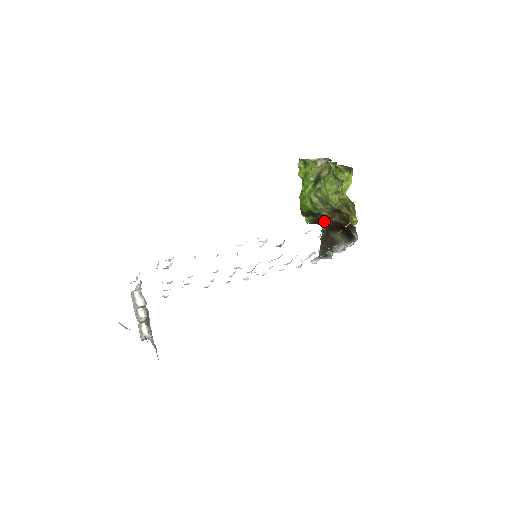
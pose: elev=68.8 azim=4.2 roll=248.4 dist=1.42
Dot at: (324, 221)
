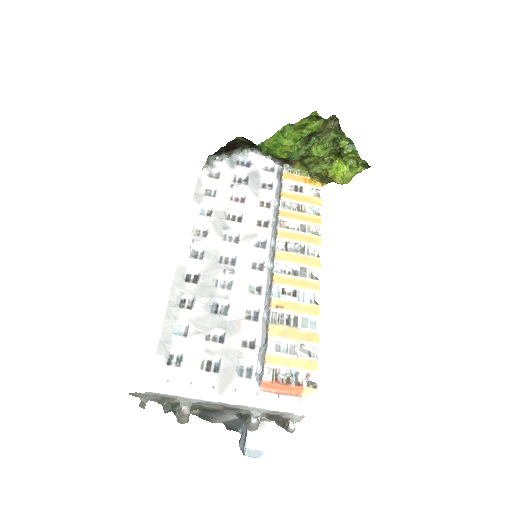
Dot at: occluded
